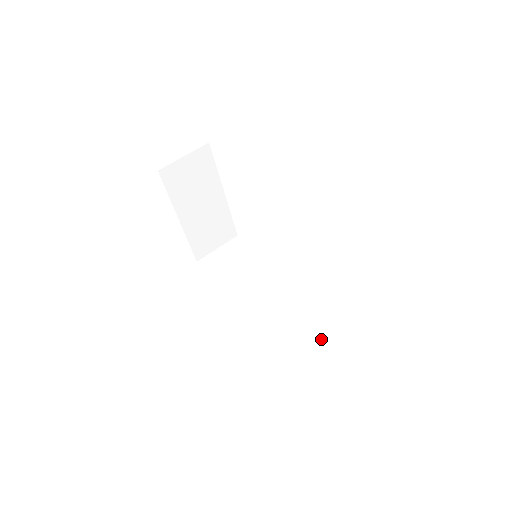
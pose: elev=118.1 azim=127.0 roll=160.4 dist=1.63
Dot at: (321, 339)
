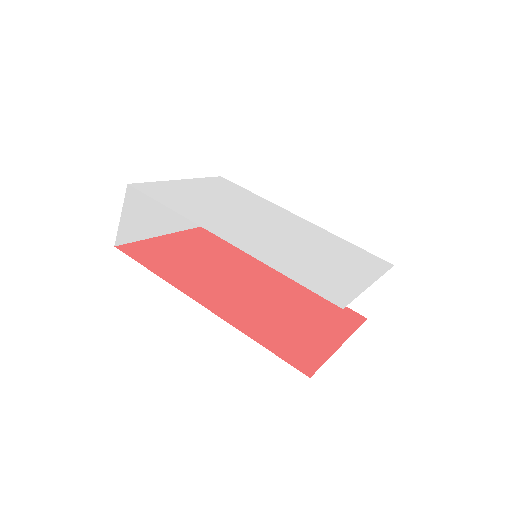
Dot at: occluded
